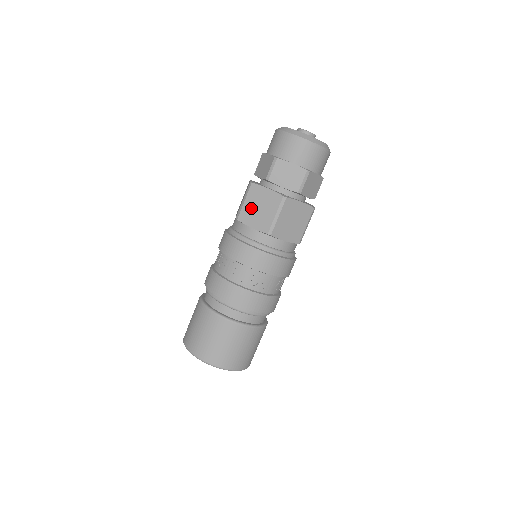
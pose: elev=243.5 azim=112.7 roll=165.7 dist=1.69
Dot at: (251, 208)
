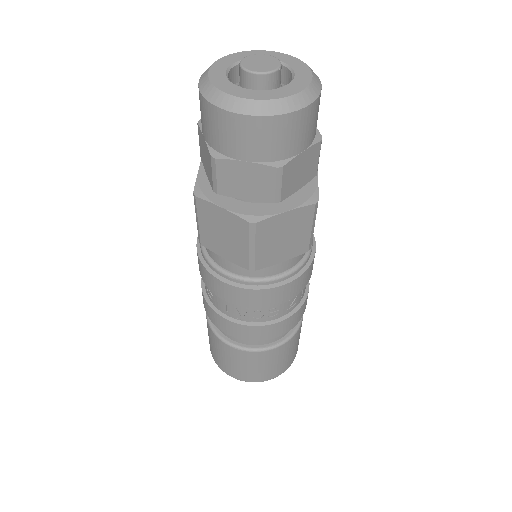
Dot at: (211, 233)
